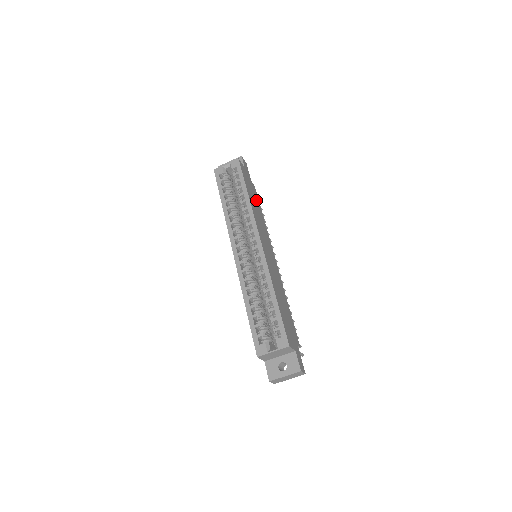
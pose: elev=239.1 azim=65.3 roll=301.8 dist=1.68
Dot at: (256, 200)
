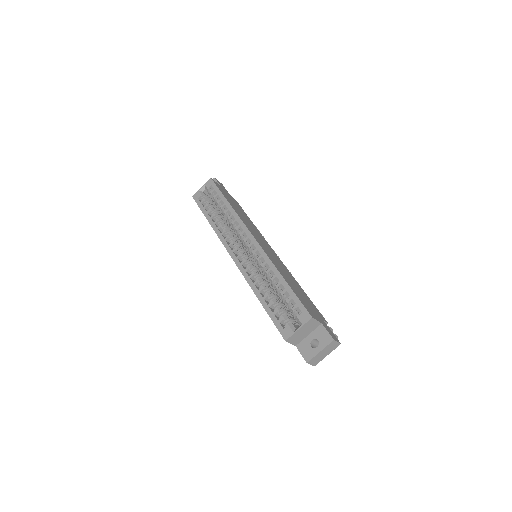
Dot at: occluded
